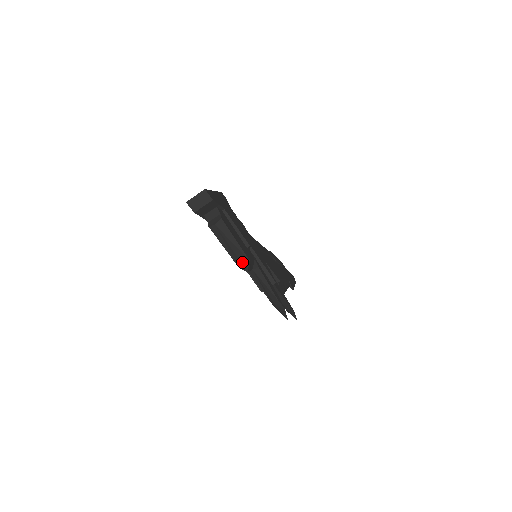
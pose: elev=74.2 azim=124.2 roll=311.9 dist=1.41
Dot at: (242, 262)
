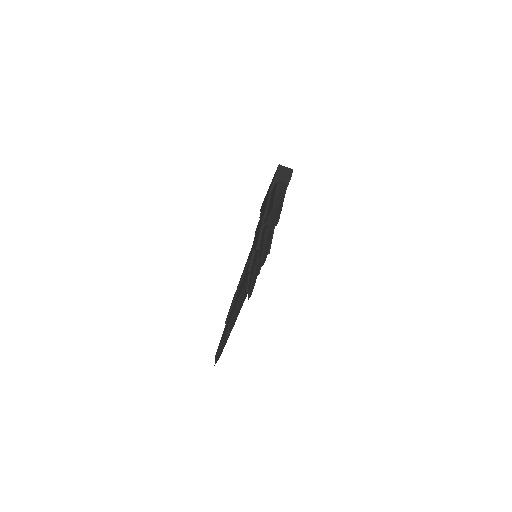
Dot at: (280, 204)
